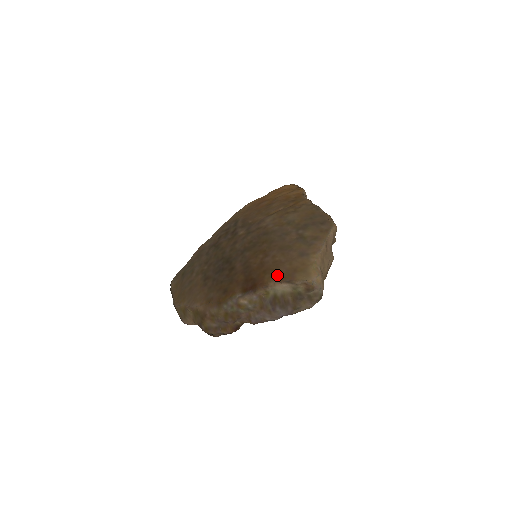
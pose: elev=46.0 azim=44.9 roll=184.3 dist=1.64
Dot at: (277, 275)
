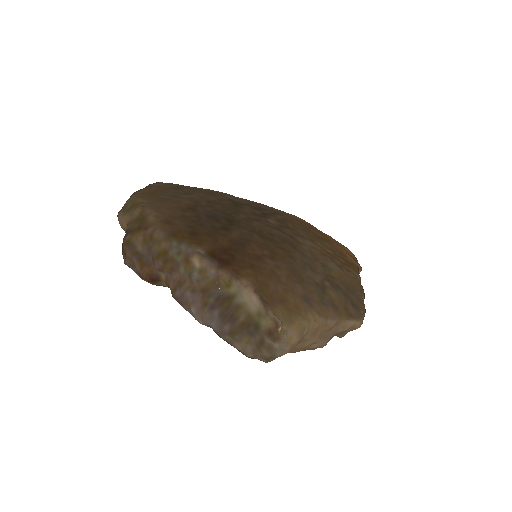
Dot at: (260, 282)
